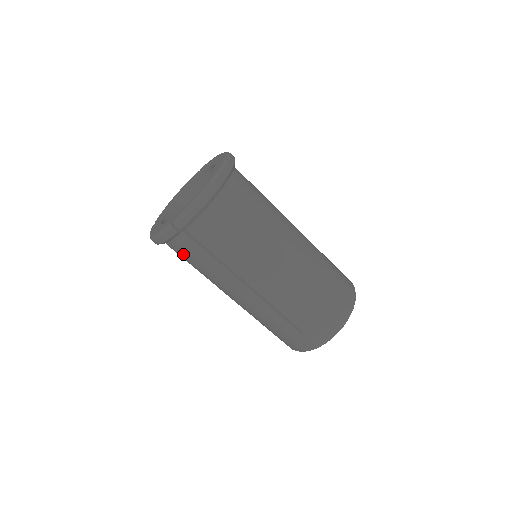
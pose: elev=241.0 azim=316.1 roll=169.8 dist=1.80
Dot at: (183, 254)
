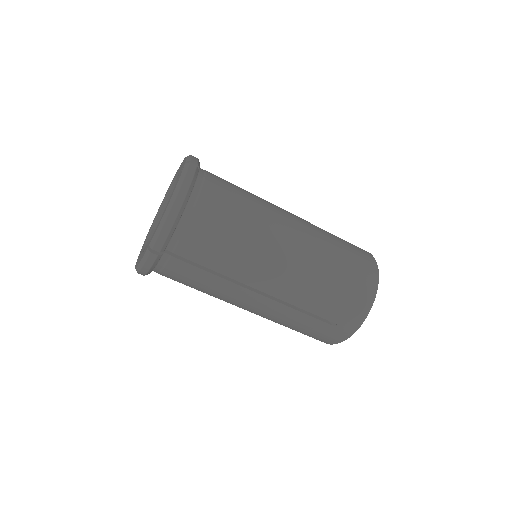
Dot at: (175, 277)
